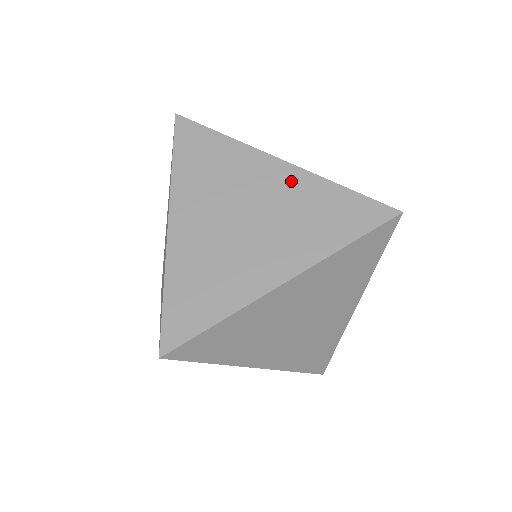
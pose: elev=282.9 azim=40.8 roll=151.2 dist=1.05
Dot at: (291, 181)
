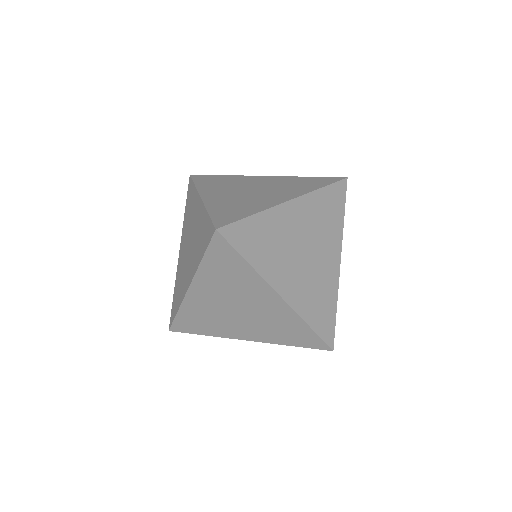
Dot at: (304, 208)
